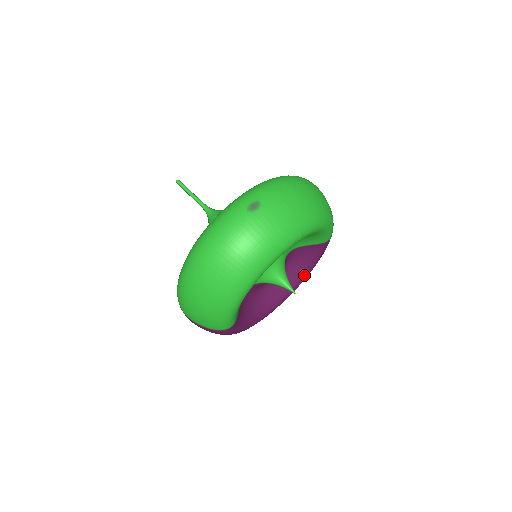
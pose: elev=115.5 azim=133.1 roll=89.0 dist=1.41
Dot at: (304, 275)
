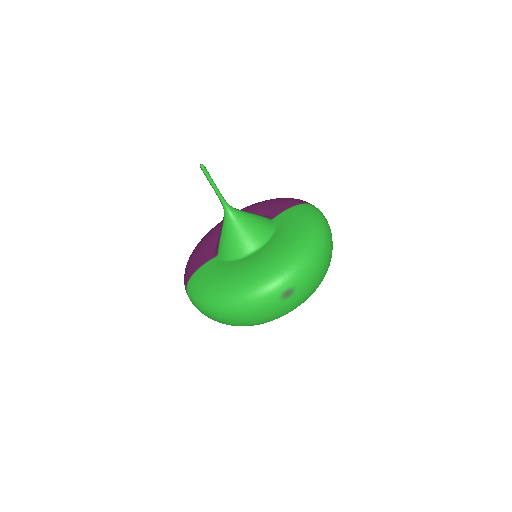
Dot at: occluded
